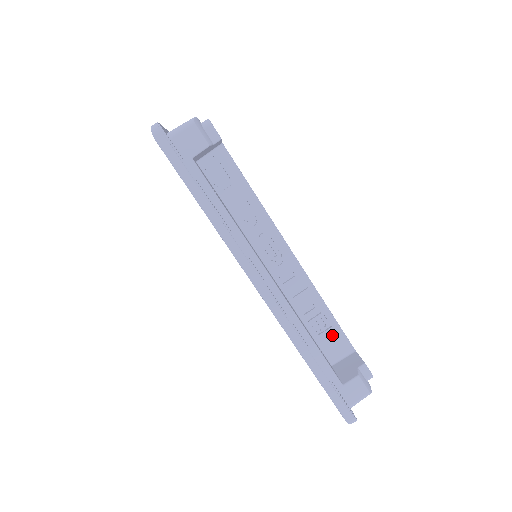
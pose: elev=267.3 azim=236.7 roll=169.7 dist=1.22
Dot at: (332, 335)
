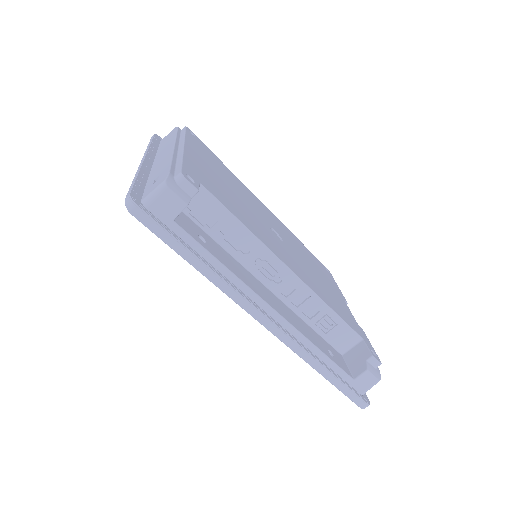
Dot at: (339, 331)
